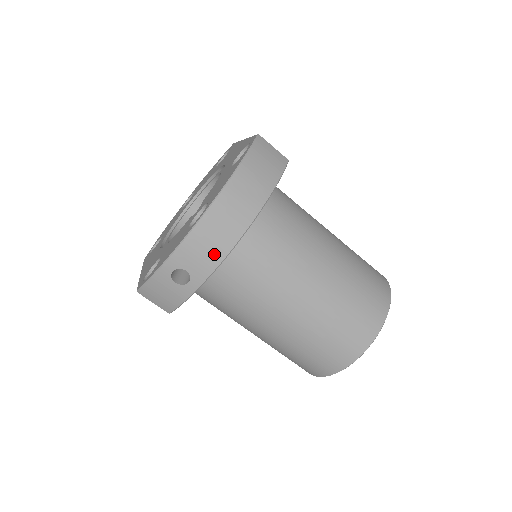
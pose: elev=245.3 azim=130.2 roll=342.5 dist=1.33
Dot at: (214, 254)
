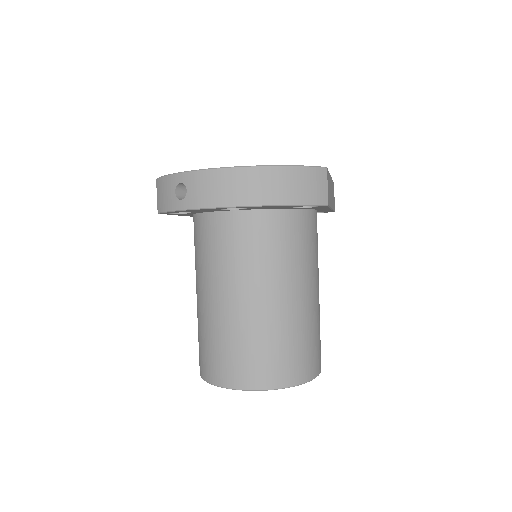
Dot at: (210, 198)
